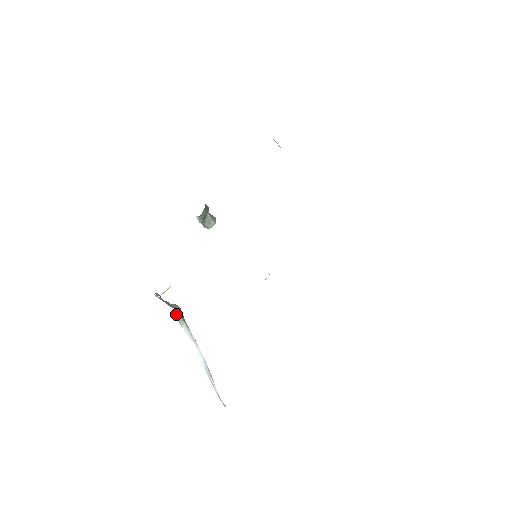
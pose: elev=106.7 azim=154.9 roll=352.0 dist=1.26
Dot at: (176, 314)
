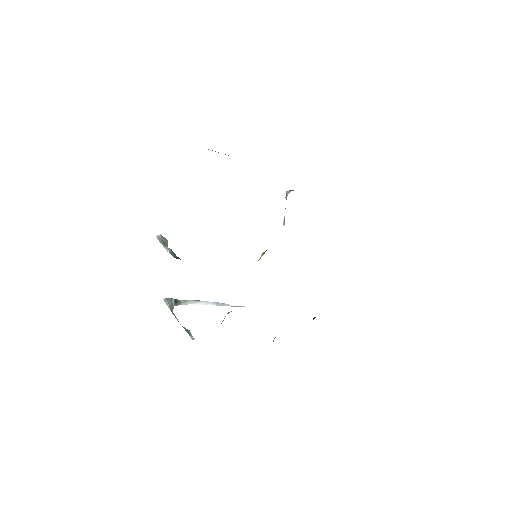
Dot at: occluded
